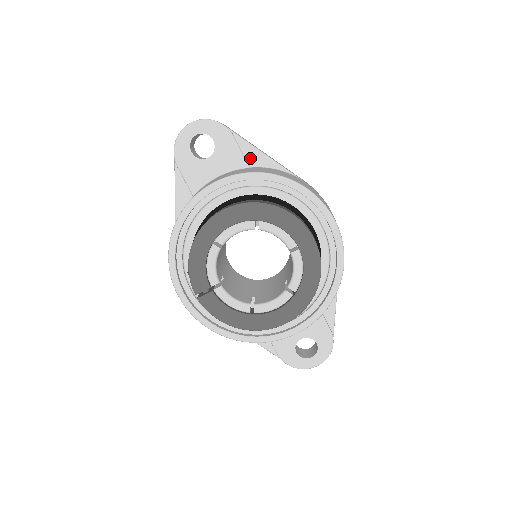
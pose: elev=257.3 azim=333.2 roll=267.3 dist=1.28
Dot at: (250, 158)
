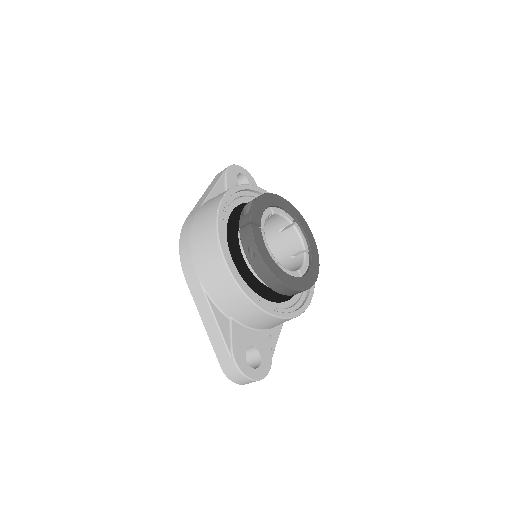
Dot at: occluded
